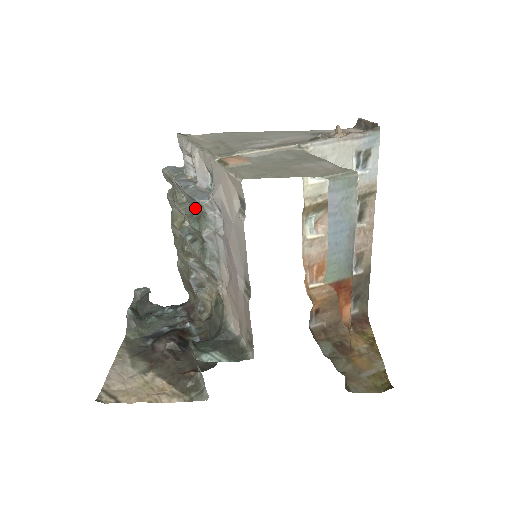
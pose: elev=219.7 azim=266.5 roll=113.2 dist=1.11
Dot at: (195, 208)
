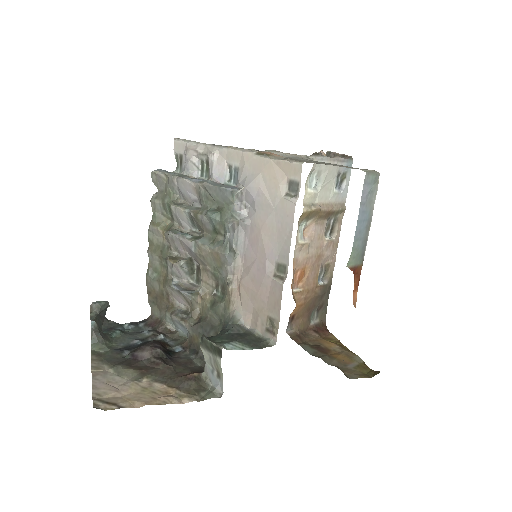
Dot at: (212, 202)
